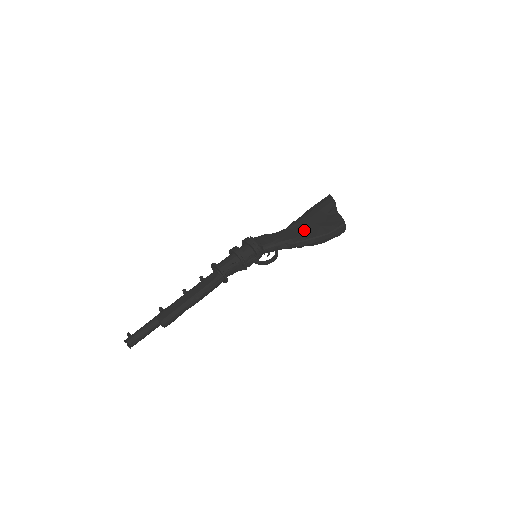
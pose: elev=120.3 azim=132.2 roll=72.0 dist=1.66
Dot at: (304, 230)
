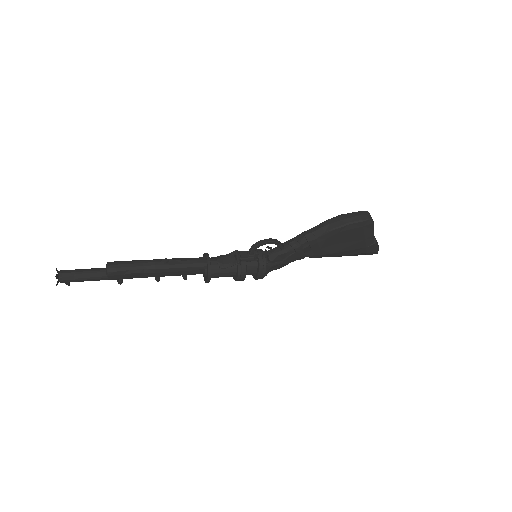
Dot at: occluded
